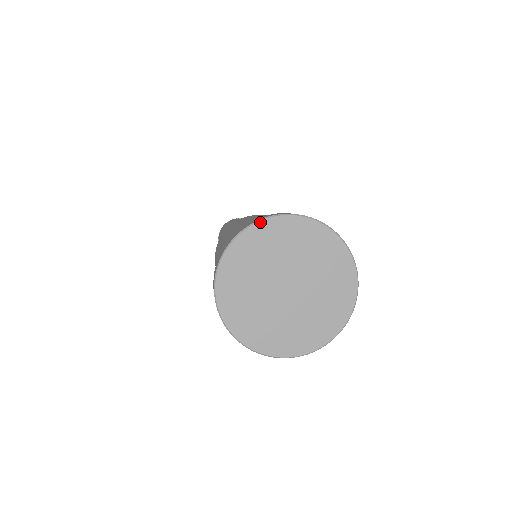
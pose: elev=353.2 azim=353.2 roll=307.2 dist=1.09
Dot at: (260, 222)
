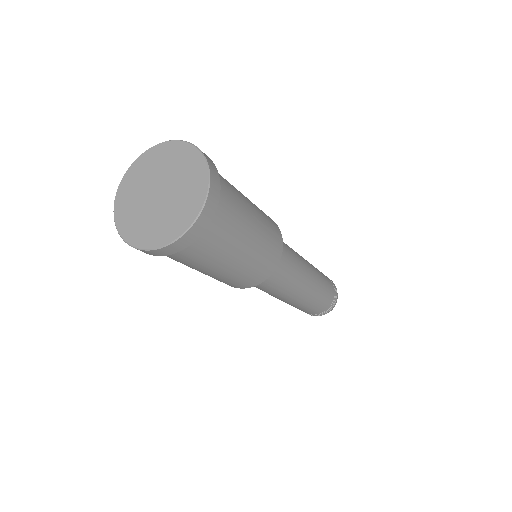
Dot at: (140, 156)
